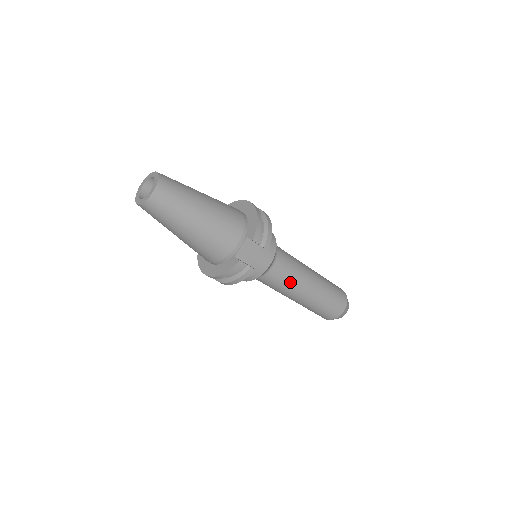
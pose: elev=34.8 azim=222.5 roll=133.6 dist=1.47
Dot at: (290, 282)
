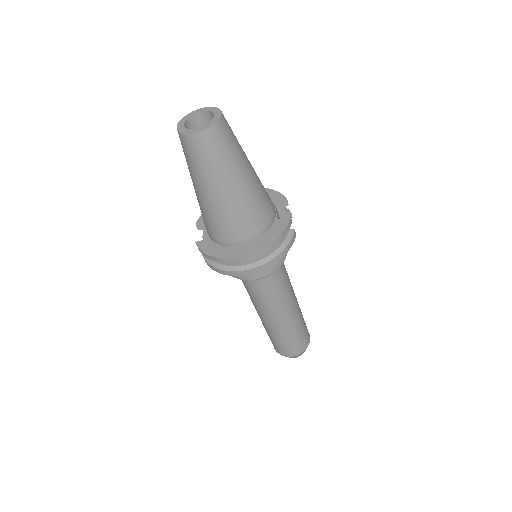
Dot at: (289, 283)
